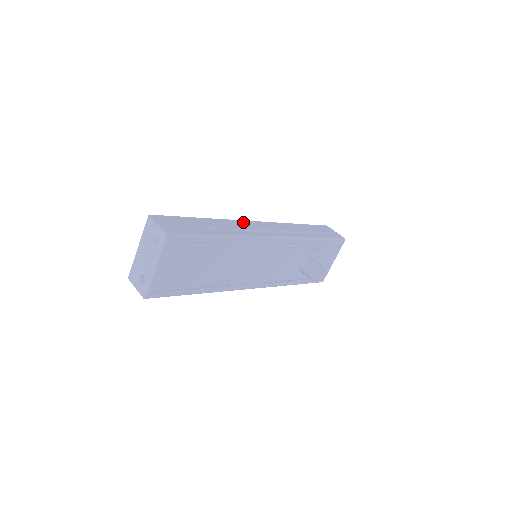
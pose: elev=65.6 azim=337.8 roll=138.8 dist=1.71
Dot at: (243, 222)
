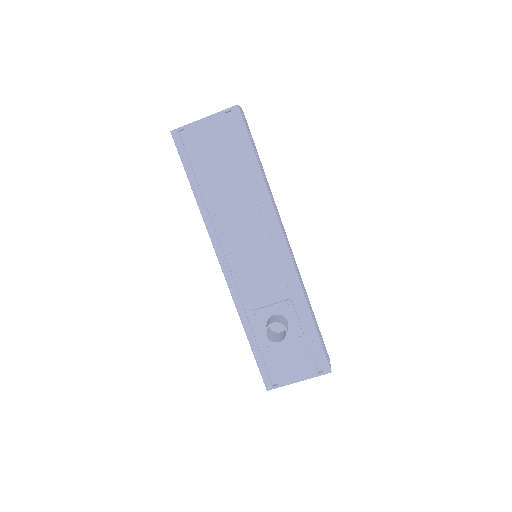
Dot at: occluded
